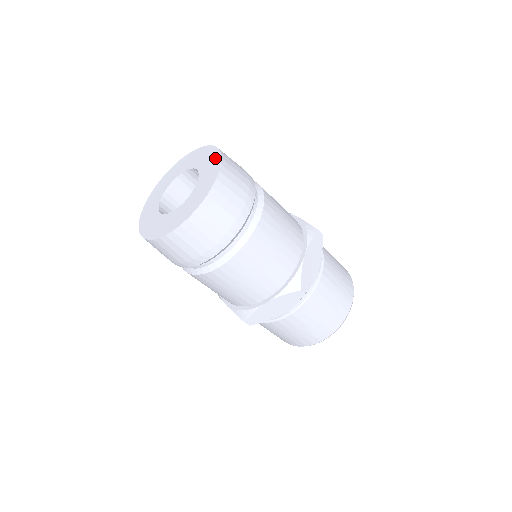
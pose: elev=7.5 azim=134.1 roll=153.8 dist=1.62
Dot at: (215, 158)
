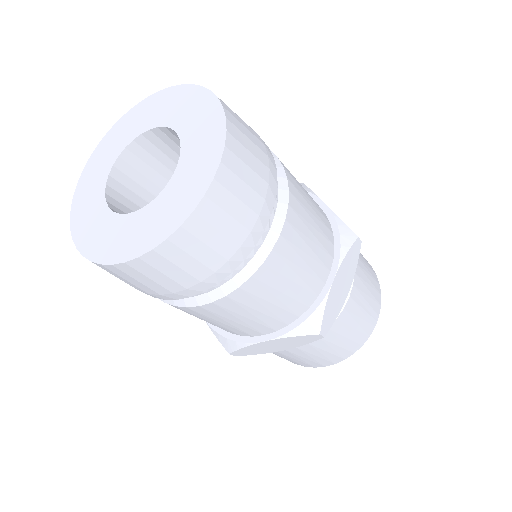
Dot at: (214, 125)
